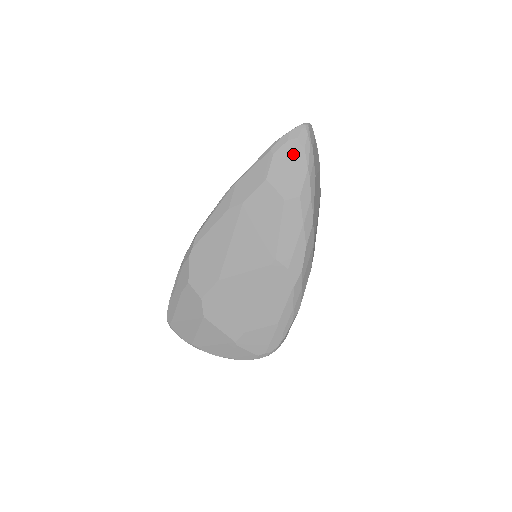
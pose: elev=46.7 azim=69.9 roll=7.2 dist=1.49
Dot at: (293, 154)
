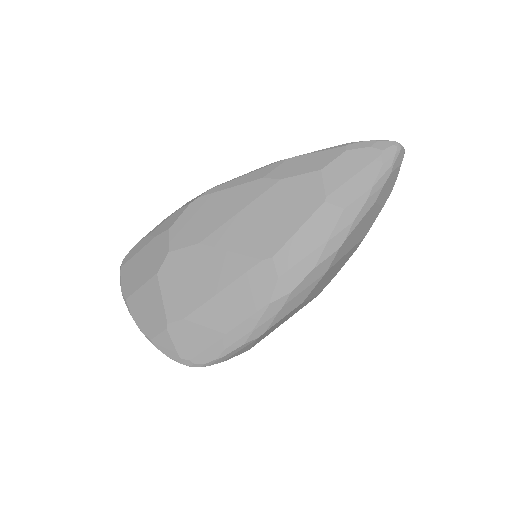
Dot at: (367, 162)
